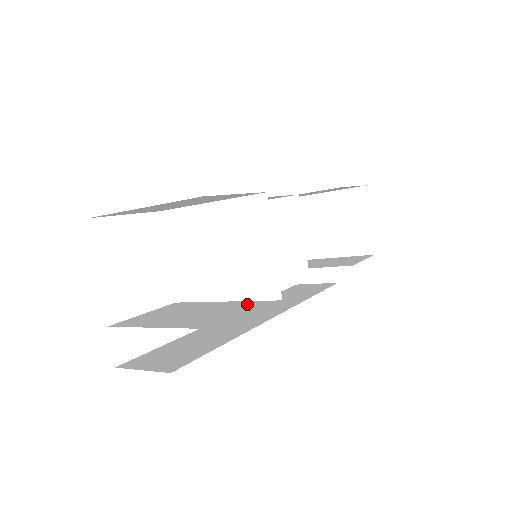
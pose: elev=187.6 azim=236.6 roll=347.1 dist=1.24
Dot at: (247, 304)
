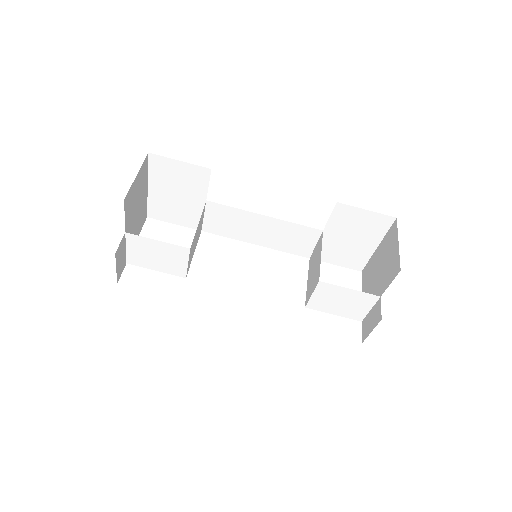
Dot at: occluded
